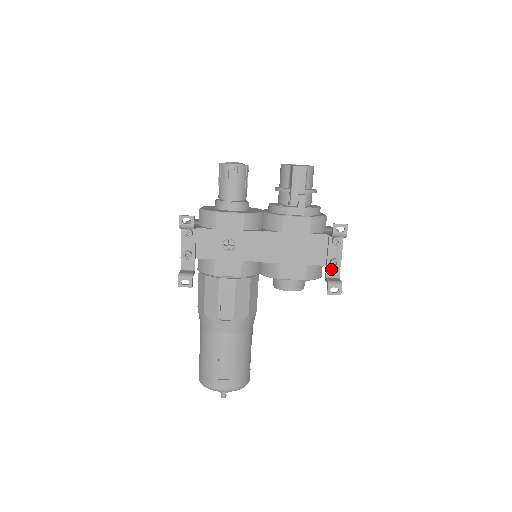
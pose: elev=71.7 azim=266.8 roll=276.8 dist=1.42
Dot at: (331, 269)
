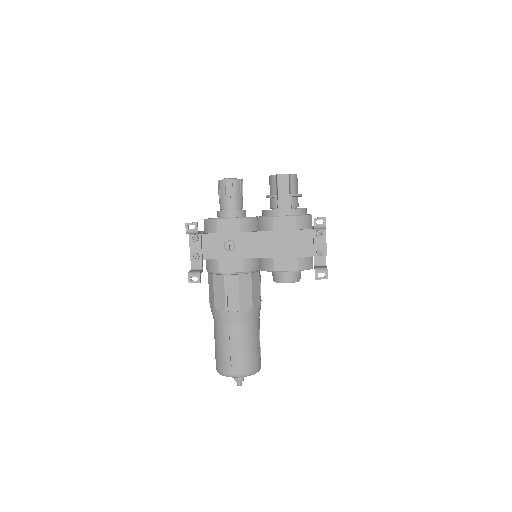
Dot at: (318, 258)
